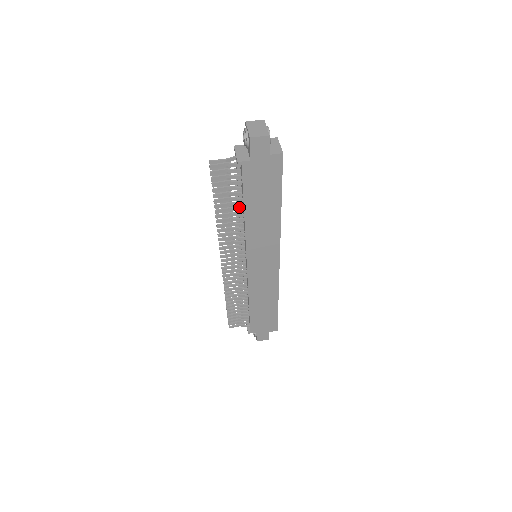
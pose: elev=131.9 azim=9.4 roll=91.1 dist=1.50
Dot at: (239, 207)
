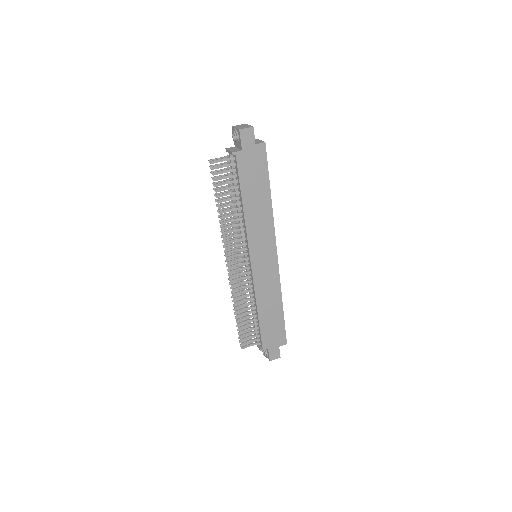
Dot at: (237, 202)
